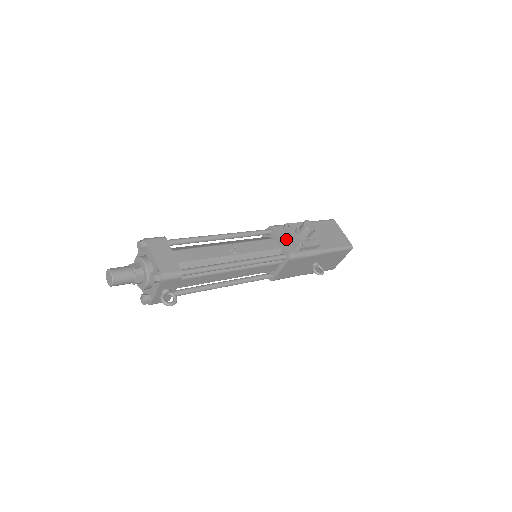
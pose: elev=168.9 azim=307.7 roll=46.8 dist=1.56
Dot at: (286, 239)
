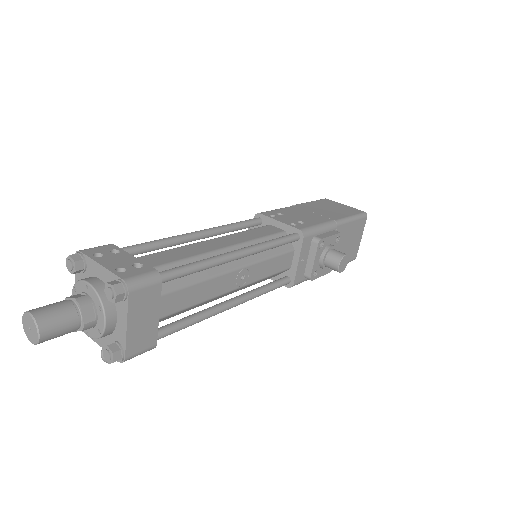
Dot at: (305, 259)
